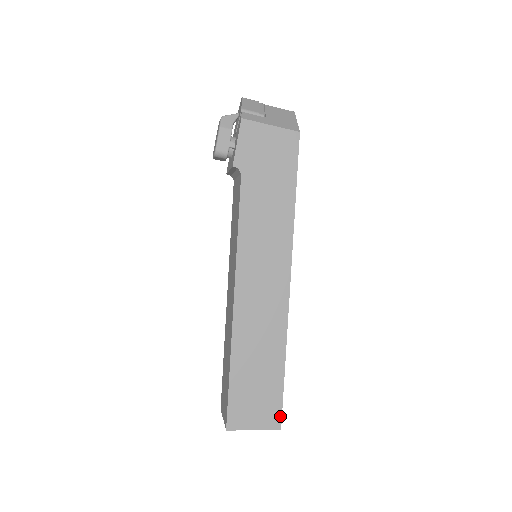
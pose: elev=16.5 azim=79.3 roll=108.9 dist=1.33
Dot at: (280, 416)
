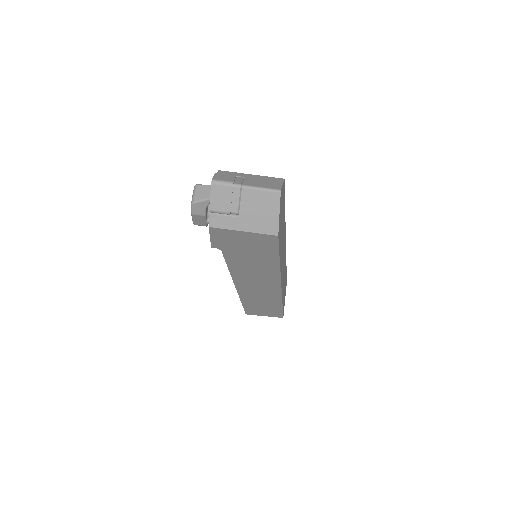
Dot at: (282, 316)
